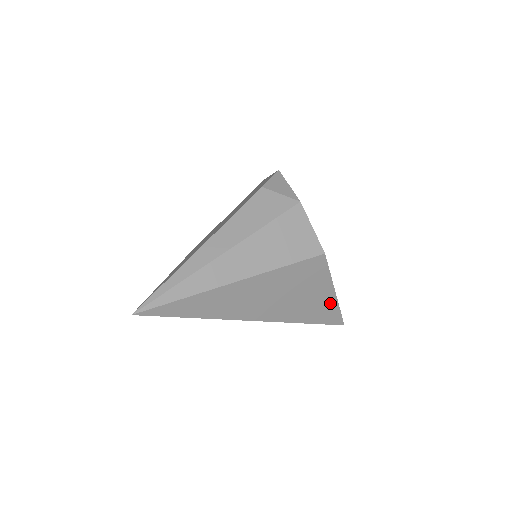
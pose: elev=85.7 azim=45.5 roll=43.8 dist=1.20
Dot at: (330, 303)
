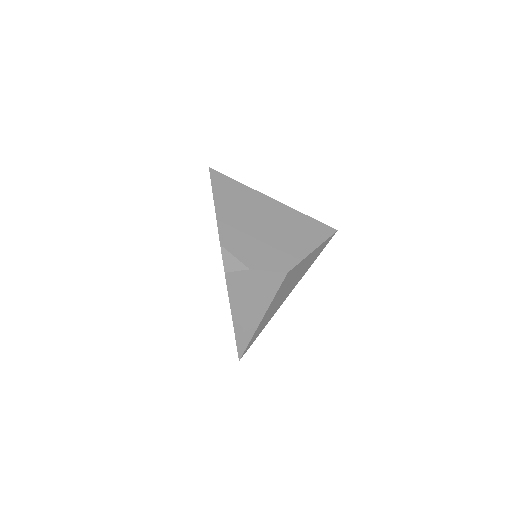
Dot at: (316, 251)
